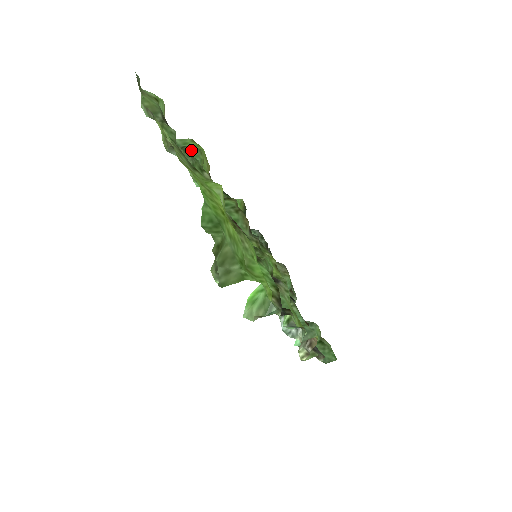
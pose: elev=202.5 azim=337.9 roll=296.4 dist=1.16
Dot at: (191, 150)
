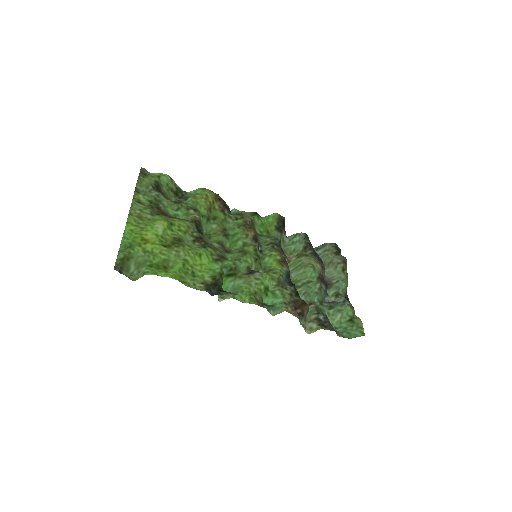
Dot at: (189, 197)
